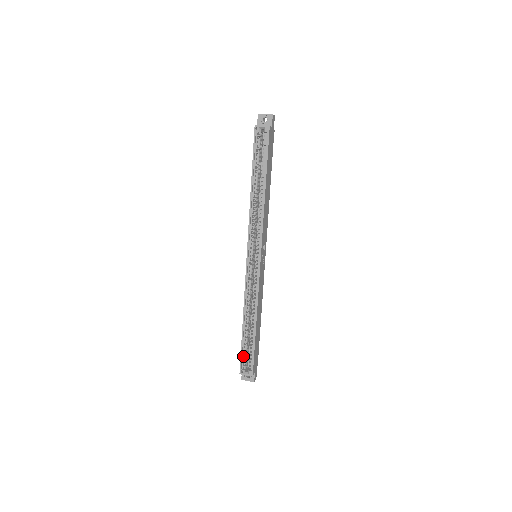
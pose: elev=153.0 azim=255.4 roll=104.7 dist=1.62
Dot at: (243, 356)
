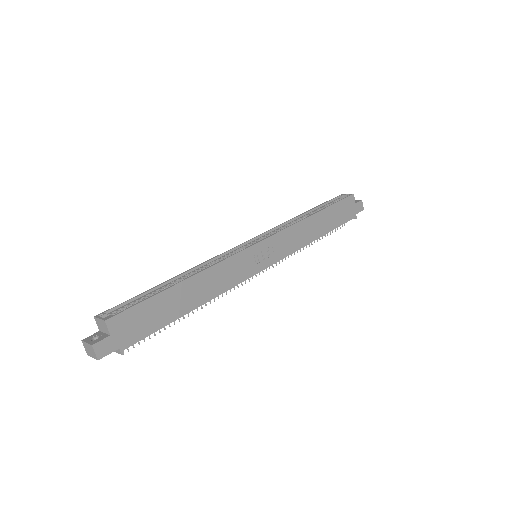
Dot at: (127, 304)
